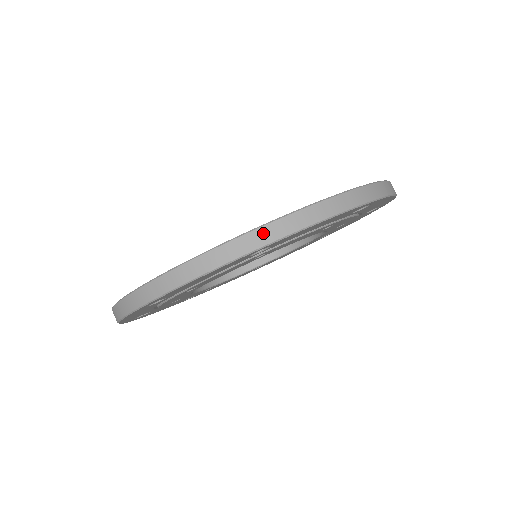
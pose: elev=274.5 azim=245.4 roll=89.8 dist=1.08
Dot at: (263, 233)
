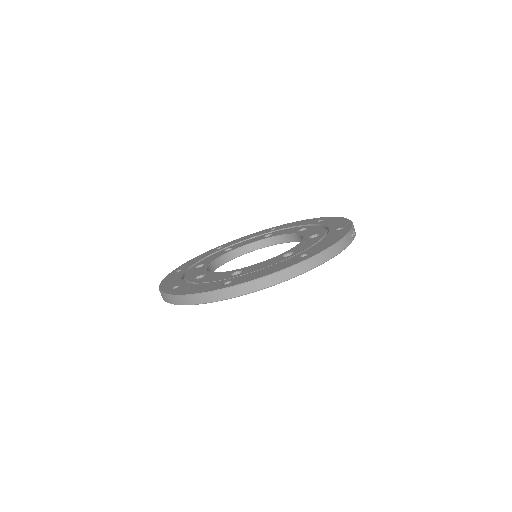
Dot at: (229, 292)
